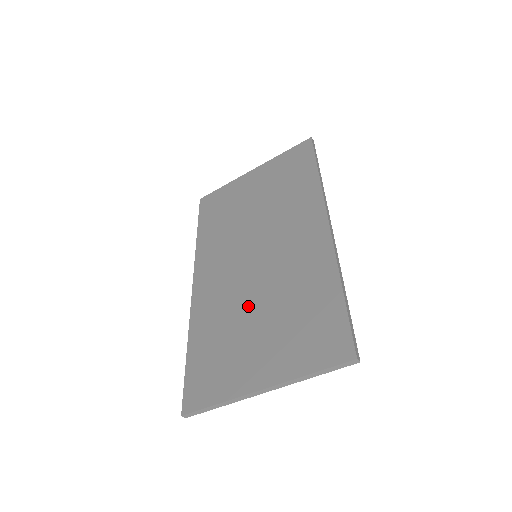
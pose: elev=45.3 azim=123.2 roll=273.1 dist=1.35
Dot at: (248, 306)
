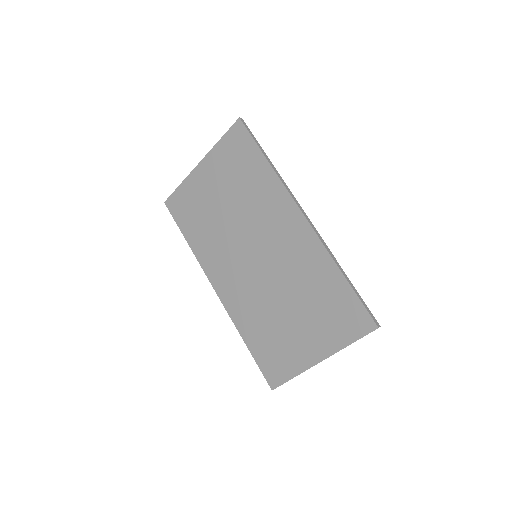
Dot at: (275, 302)
